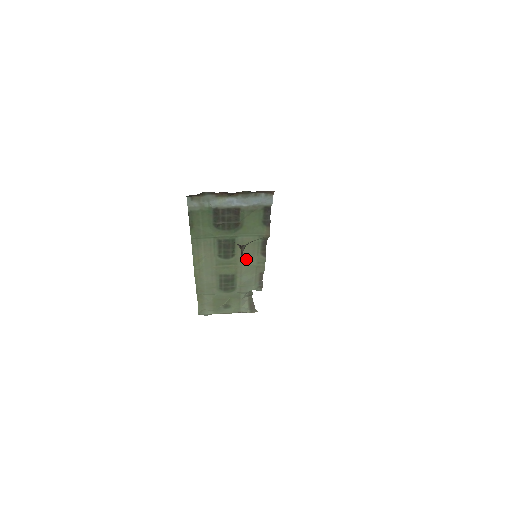
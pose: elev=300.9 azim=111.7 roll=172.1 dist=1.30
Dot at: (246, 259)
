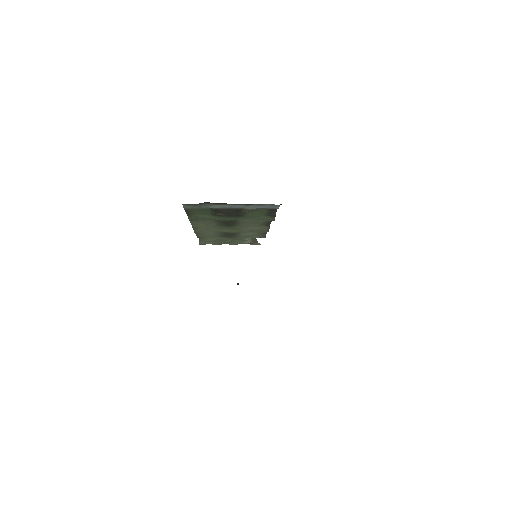
Dot at: (249, 227)
